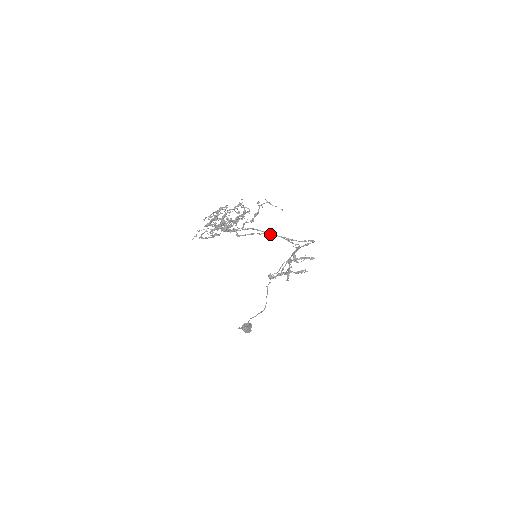
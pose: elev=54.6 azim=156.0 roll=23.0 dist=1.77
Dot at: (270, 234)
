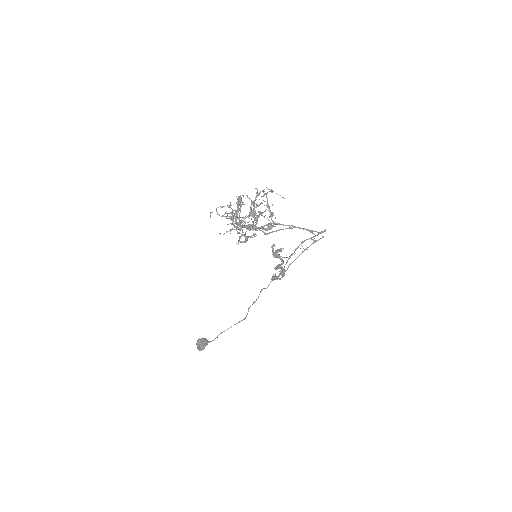
Dot at: (299, 227)
